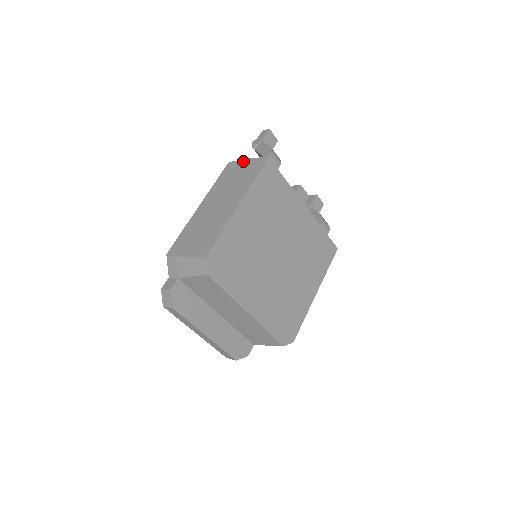
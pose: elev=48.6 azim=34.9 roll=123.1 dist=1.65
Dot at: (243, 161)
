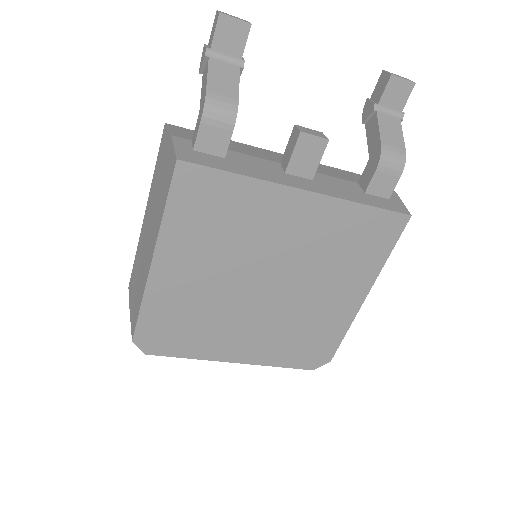
Dot at: (167, 139)
